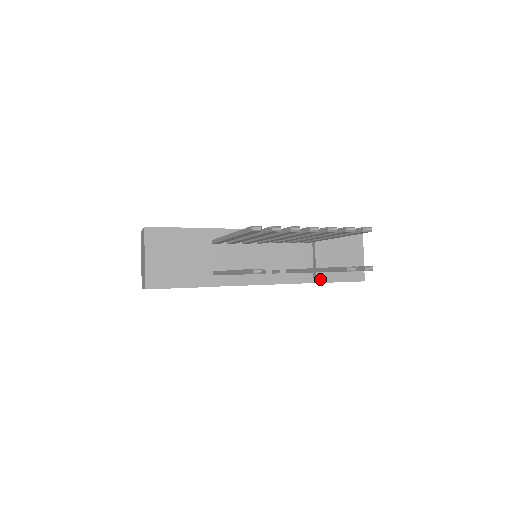
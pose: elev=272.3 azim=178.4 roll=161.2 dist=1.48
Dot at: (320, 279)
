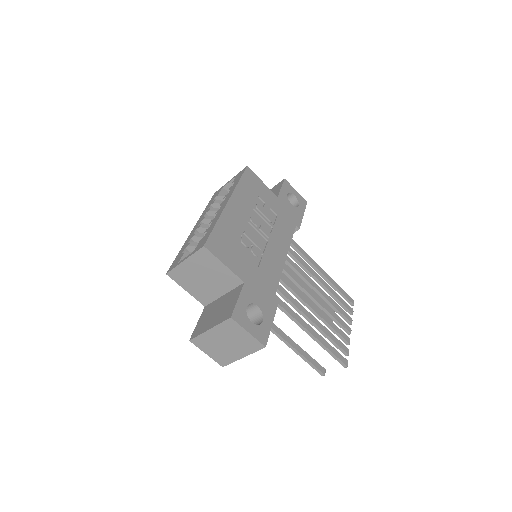
Dot at: occluded
